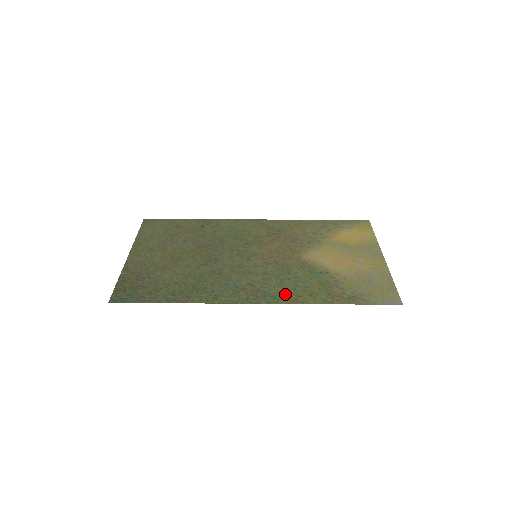
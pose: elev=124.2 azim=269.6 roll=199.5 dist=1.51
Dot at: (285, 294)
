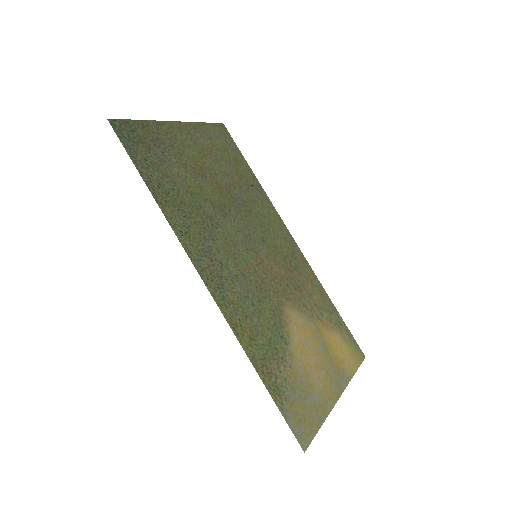
Dot at: (234, 309)
